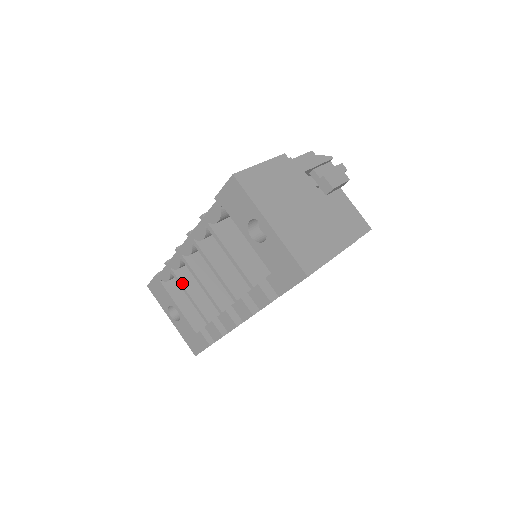
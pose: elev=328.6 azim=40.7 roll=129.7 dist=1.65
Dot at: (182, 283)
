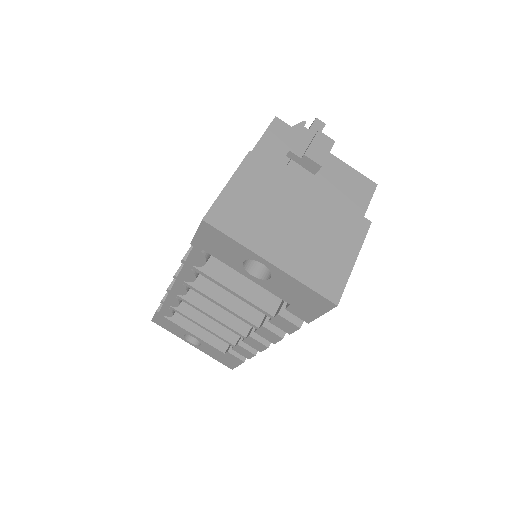
Dot at: (189, 316)
